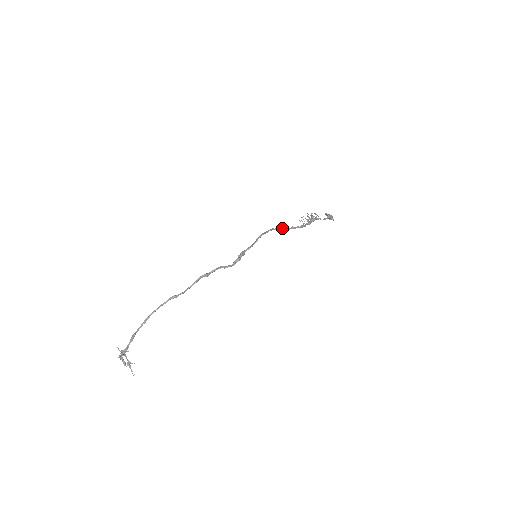
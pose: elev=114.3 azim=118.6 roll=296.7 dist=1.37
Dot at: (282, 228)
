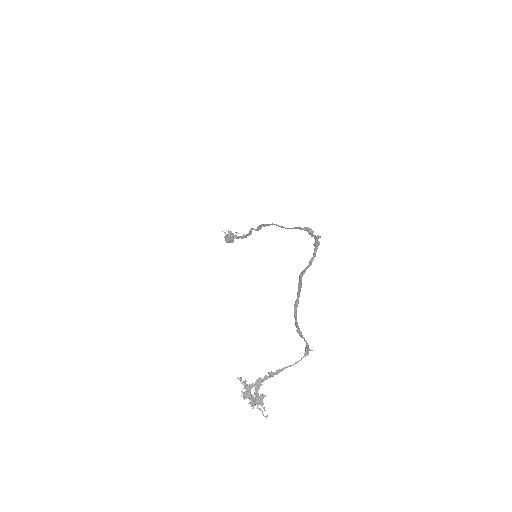
Dot at: (251, 230)
